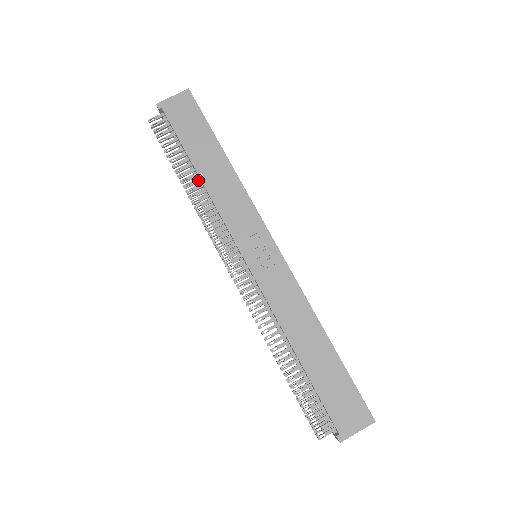
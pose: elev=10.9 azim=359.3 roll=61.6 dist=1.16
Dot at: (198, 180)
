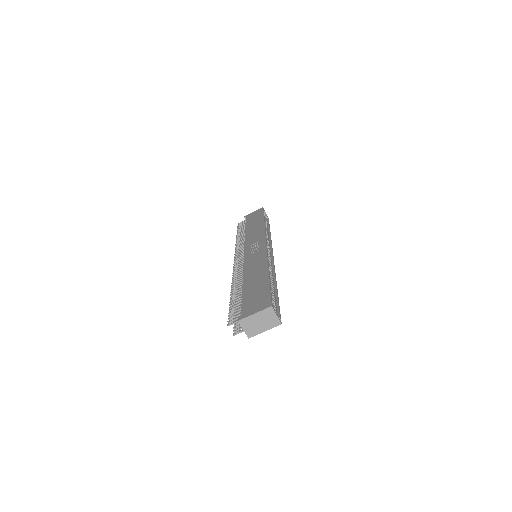
Dot at: occluded
